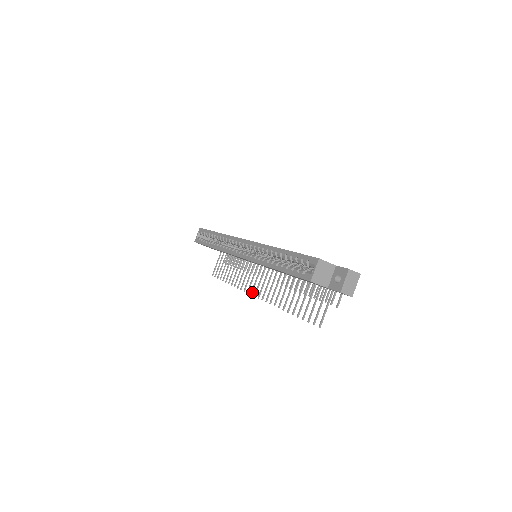
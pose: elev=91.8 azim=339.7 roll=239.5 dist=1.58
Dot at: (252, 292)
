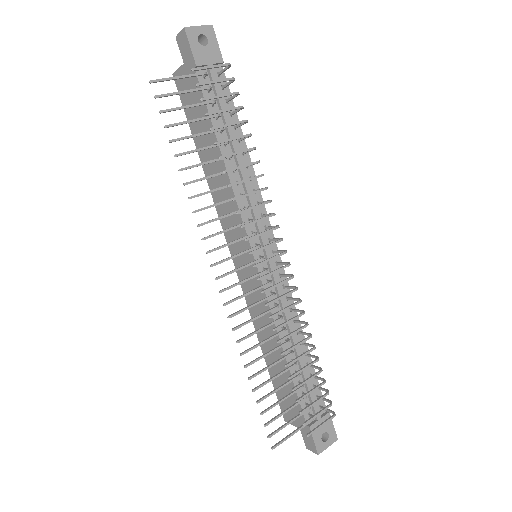
Dot at: (224, 290)
